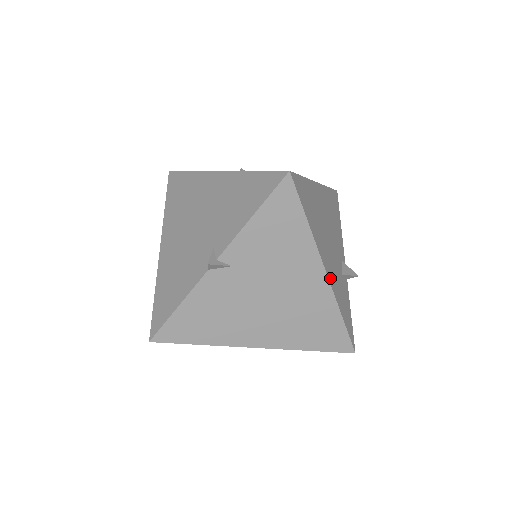
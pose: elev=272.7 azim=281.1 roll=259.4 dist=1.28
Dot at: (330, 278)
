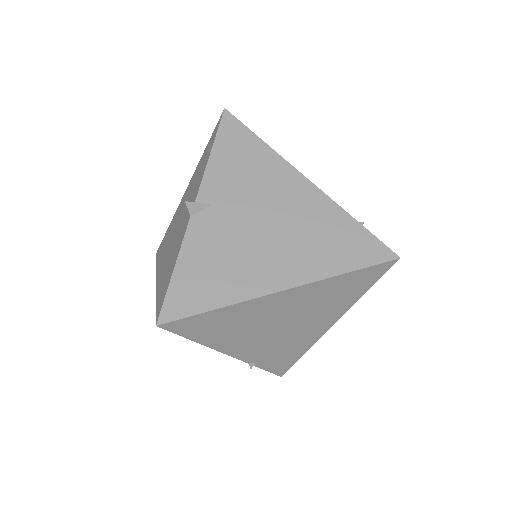
Dot at: occluded
